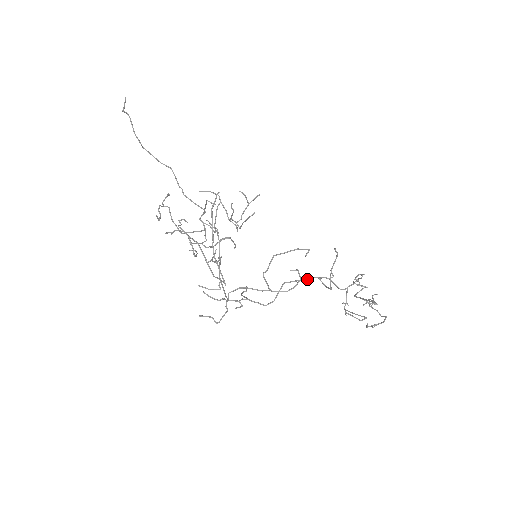
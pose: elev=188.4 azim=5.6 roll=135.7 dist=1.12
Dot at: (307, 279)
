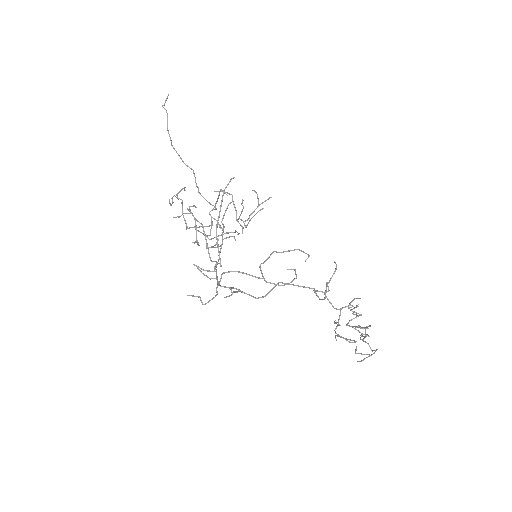
Dot at: occluded
